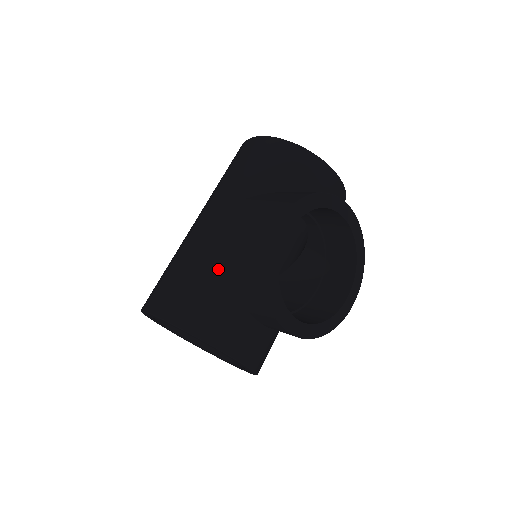
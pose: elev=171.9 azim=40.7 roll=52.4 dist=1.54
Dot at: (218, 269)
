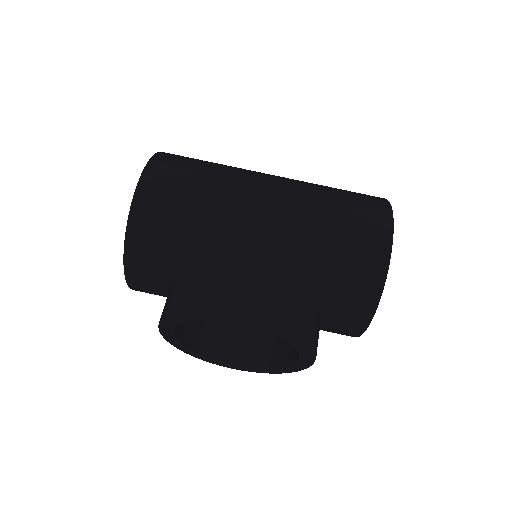
Dot at: (202, 240)
